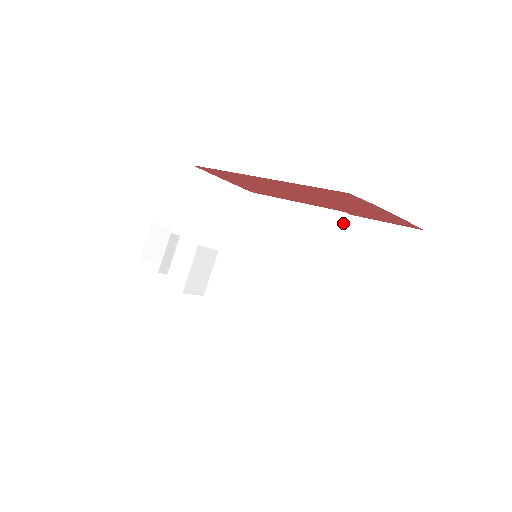
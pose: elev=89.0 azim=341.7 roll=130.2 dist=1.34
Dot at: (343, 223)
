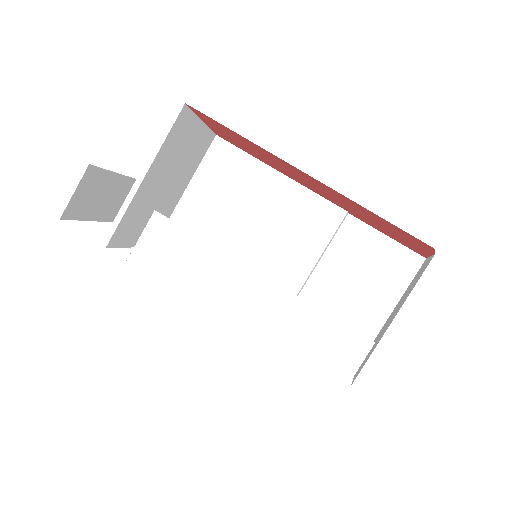
Dot at: (341, 222)
